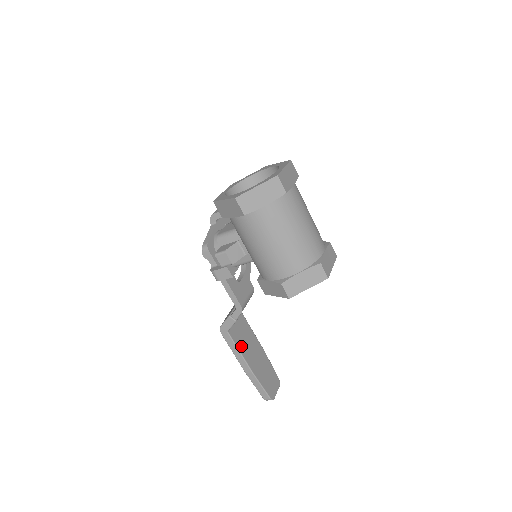
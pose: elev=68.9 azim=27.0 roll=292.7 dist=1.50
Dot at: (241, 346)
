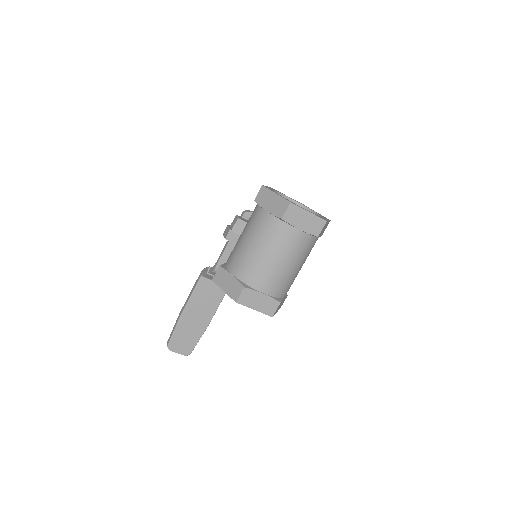
Dot at: (197, 295)
